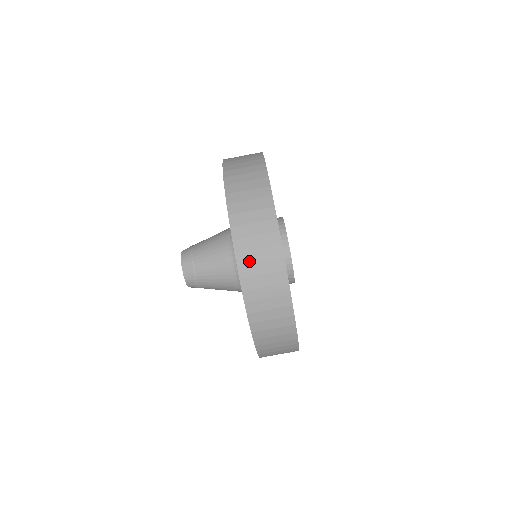
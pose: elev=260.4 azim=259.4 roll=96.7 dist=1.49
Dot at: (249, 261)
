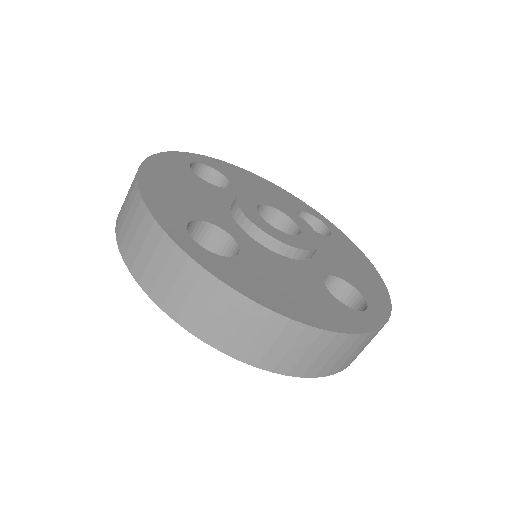
Dot at: (154, 281)
